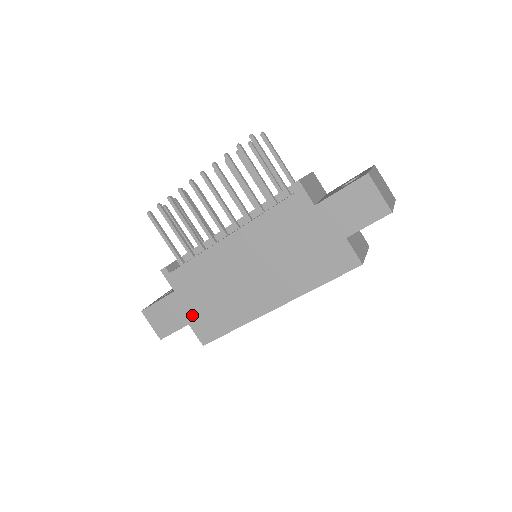
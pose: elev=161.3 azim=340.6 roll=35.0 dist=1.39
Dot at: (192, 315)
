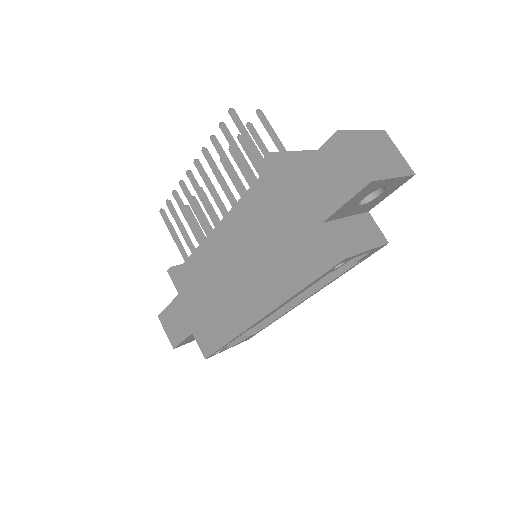
Dot at: (194, 322)
